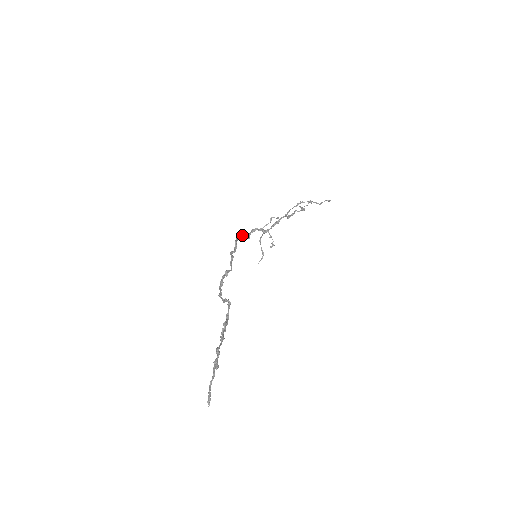
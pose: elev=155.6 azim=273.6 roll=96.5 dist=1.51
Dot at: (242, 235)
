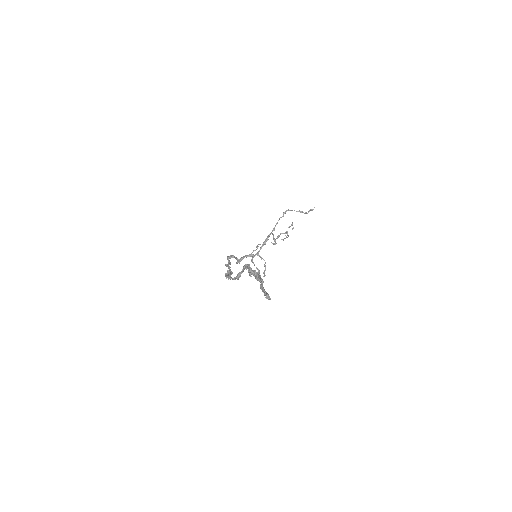
Dot at: (232, 255)
